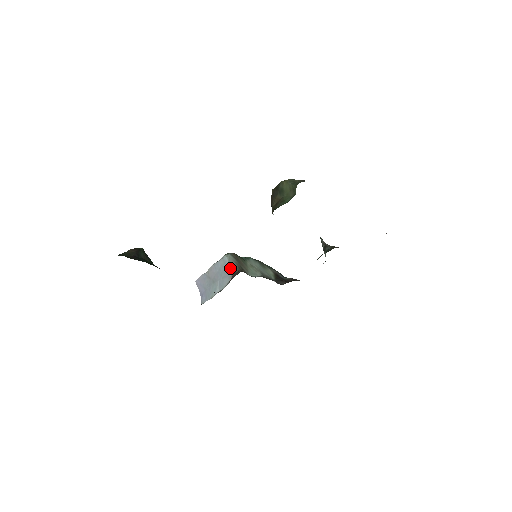
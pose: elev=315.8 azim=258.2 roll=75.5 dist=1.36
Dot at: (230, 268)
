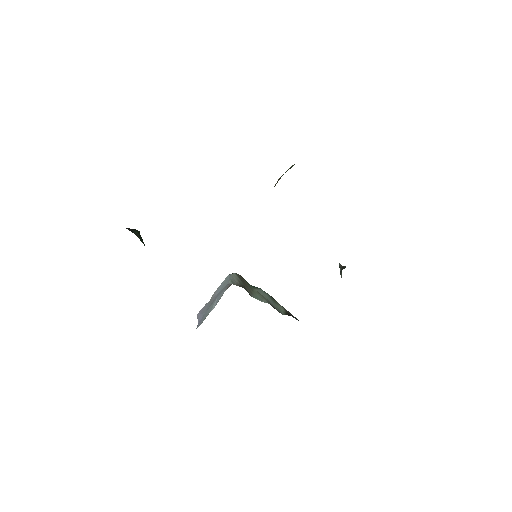
Dot at: (230, 281)
